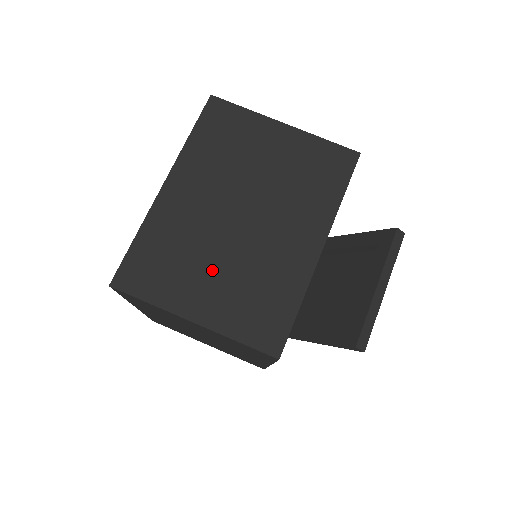
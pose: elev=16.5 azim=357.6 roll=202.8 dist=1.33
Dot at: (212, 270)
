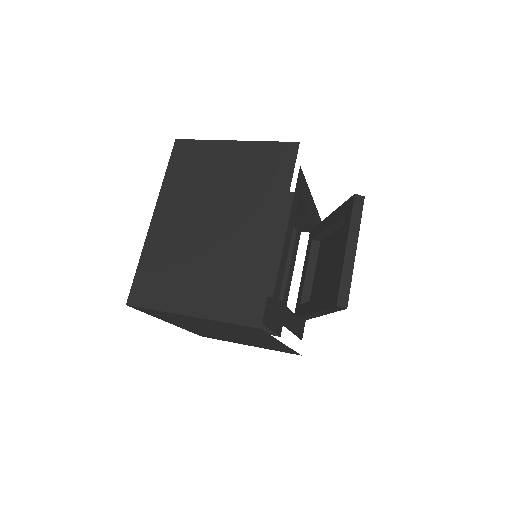
Dot at: (197, 272)
